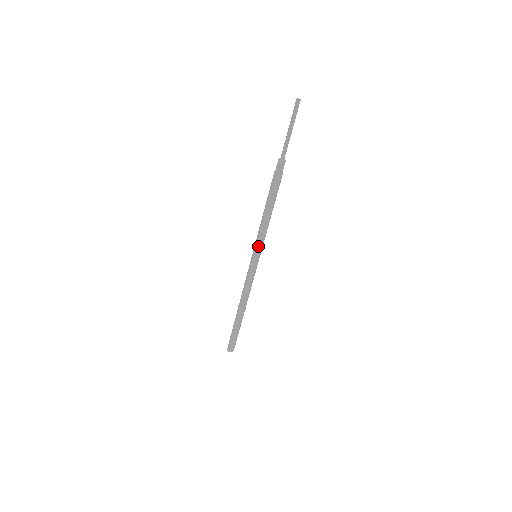
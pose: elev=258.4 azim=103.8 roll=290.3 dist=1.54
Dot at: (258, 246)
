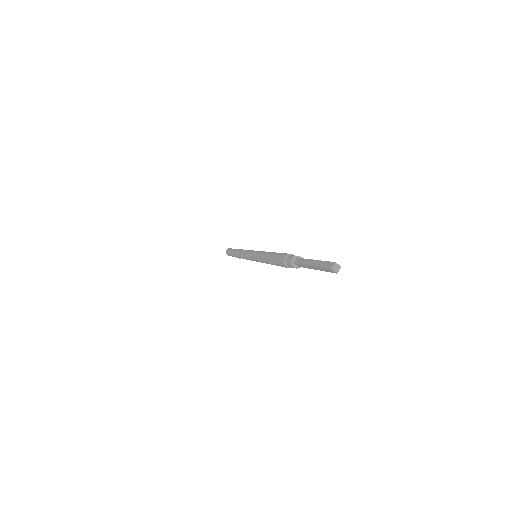
Dot at: (256, 260)
